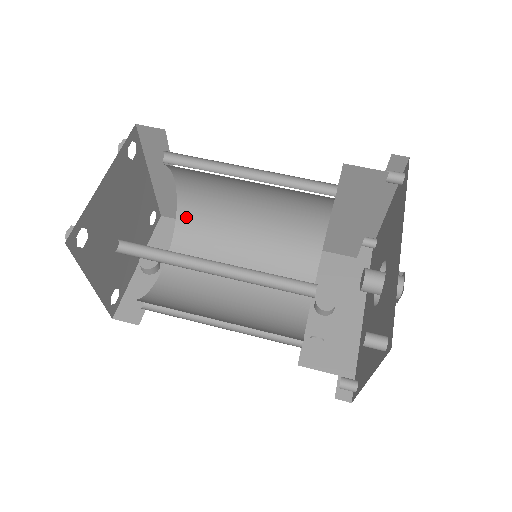
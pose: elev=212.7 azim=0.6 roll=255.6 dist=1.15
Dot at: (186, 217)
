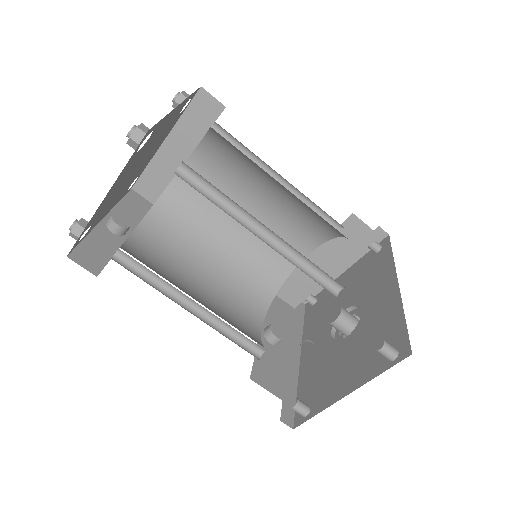
Dot at: (172, 199)
